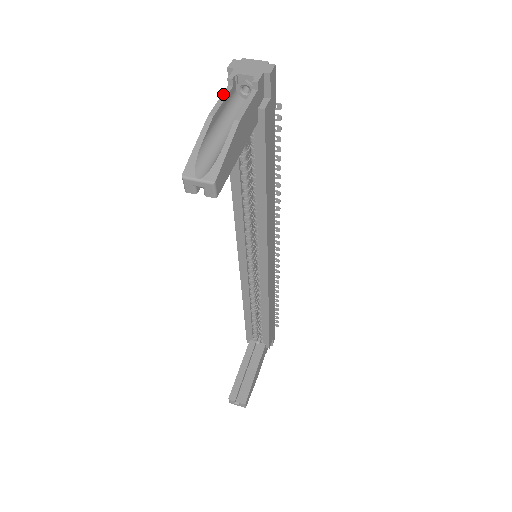
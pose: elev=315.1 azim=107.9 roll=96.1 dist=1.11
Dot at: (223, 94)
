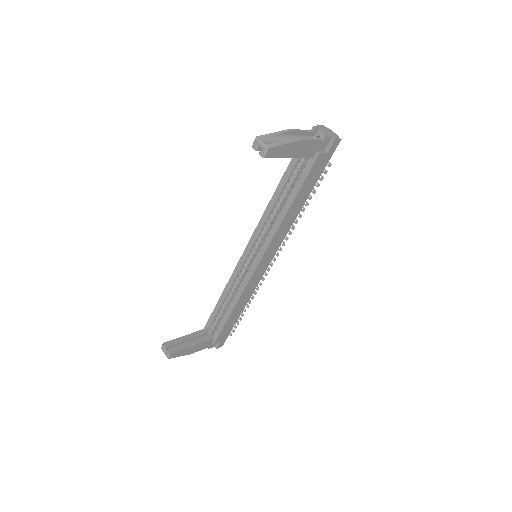
Dot at: (305, 130)
